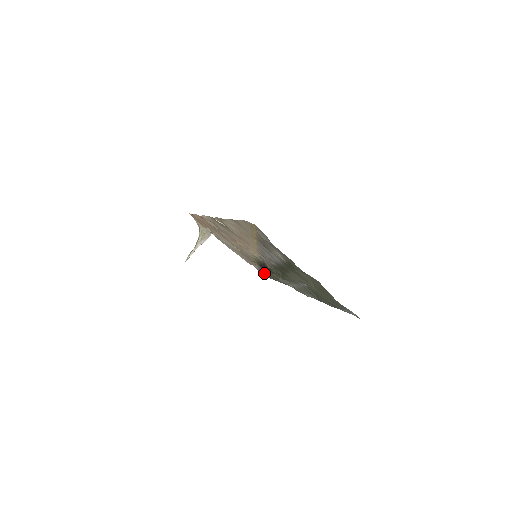
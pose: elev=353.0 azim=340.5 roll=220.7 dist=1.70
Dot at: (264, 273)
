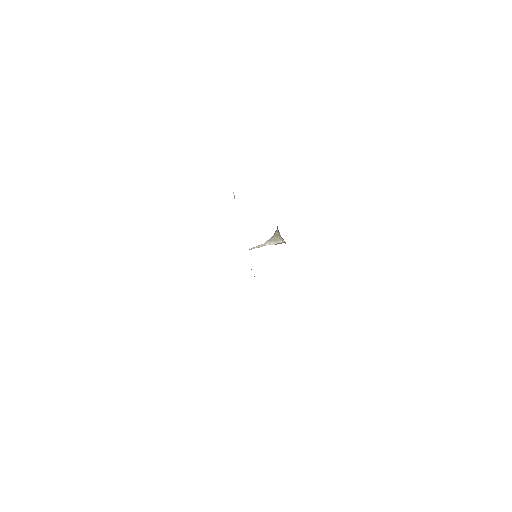
Dot at: occluded
